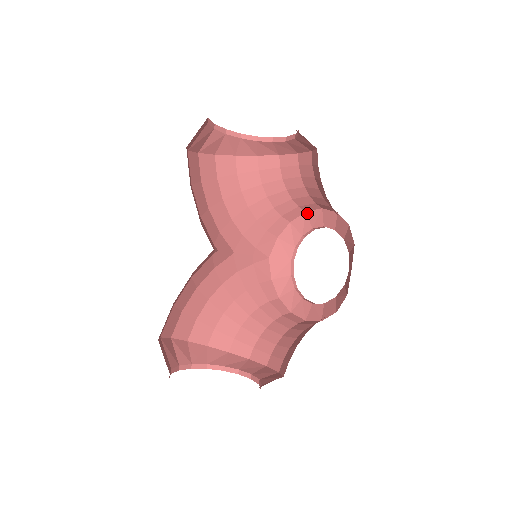
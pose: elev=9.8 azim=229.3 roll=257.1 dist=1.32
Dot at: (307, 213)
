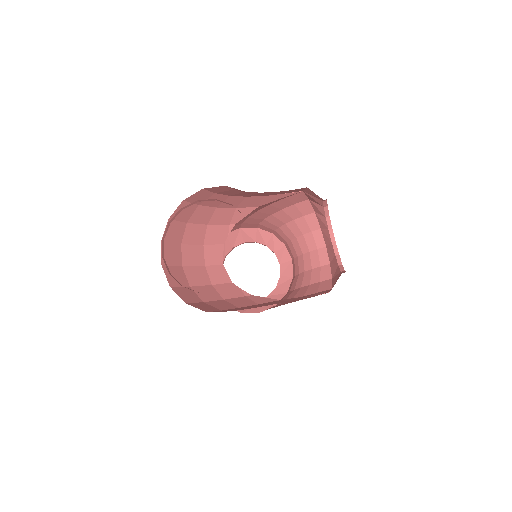
Dot at: (330, 262)
